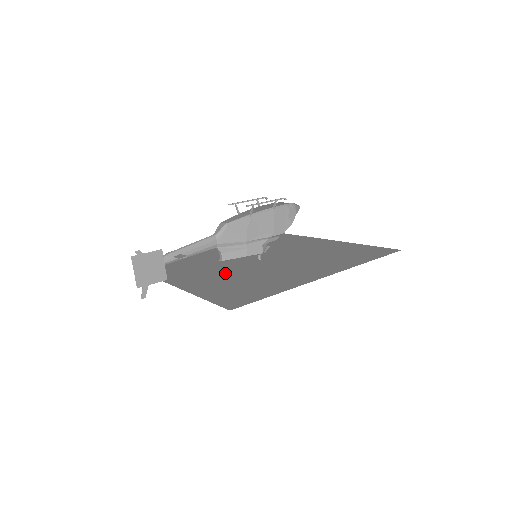
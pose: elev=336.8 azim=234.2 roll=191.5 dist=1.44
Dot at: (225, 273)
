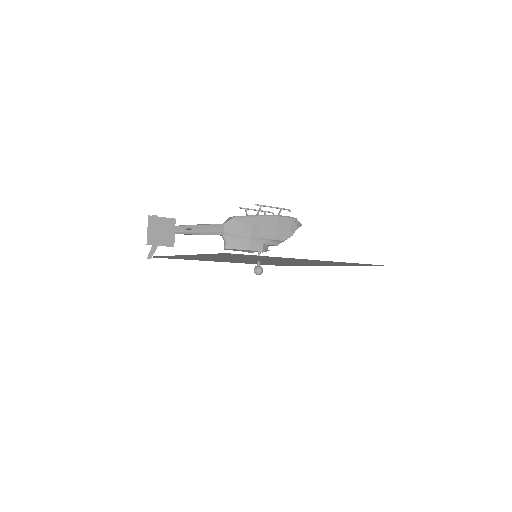
Dot at: (226, 258)
